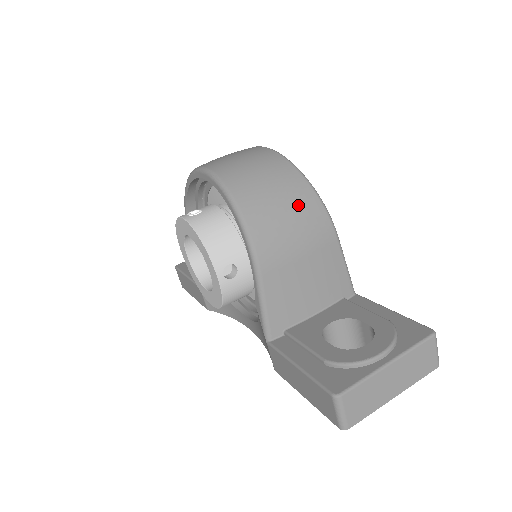
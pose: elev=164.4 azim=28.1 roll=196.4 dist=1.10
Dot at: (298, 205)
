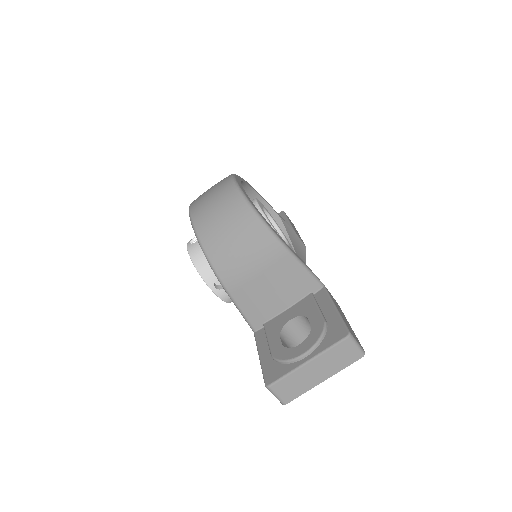
Dot at: (247, 237)
